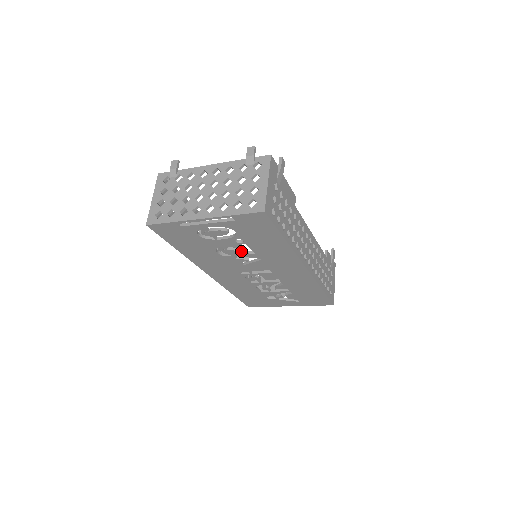
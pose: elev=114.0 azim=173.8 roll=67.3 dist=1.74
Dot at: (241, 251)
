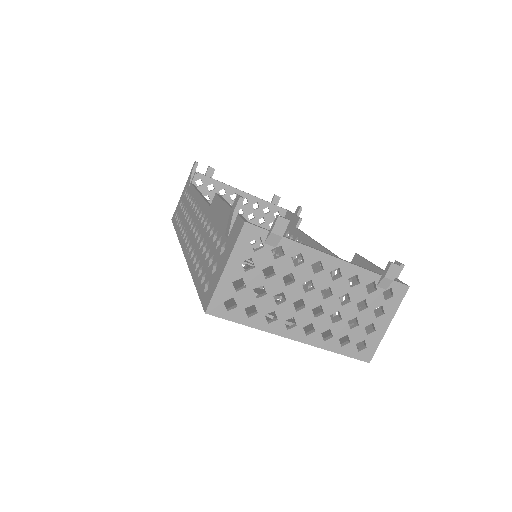
Dot at: occluded
